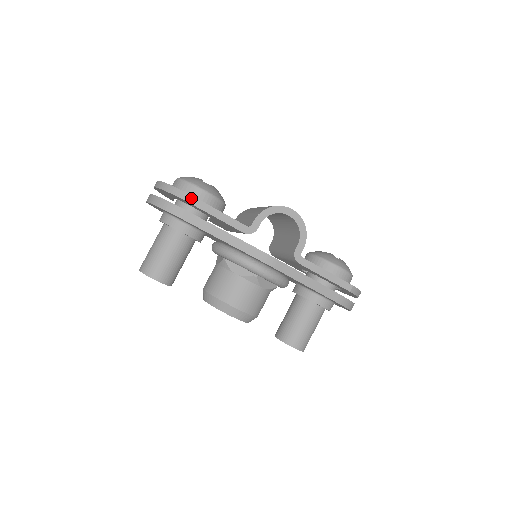
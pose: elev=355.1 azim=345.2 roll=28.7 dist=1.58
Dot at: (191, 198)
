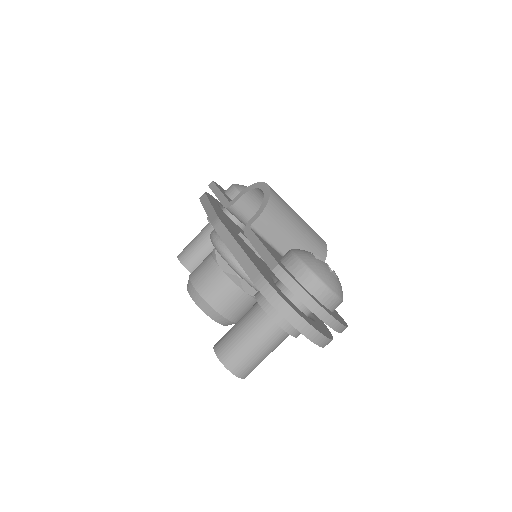
Dot at: (212, 184)
